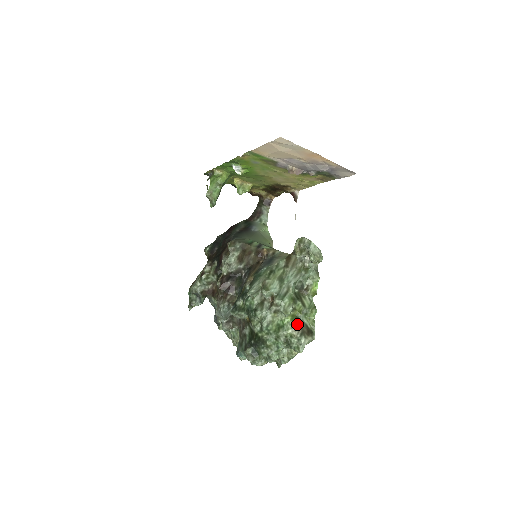
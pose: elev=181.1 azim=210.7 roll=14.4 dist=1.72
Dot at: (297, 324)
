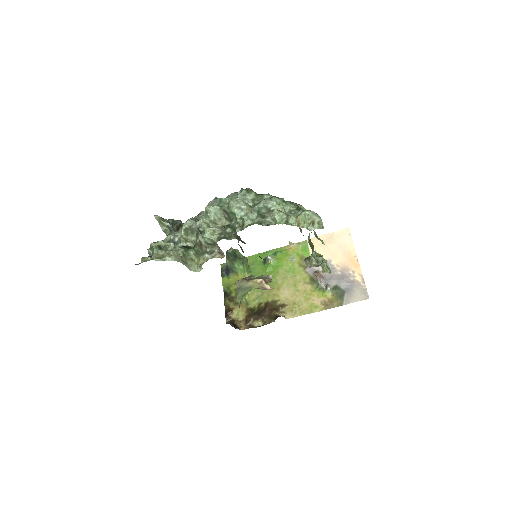
Dot at: occluded
